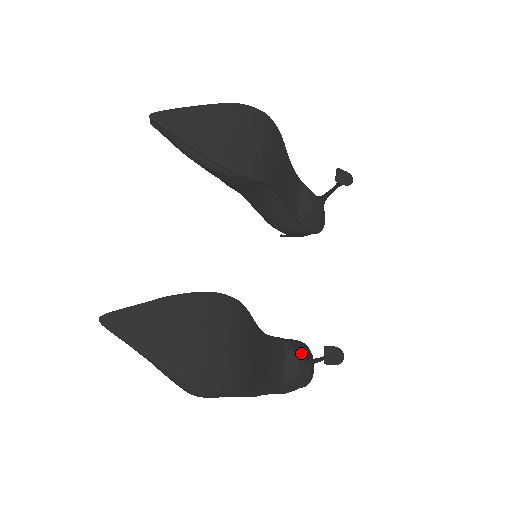
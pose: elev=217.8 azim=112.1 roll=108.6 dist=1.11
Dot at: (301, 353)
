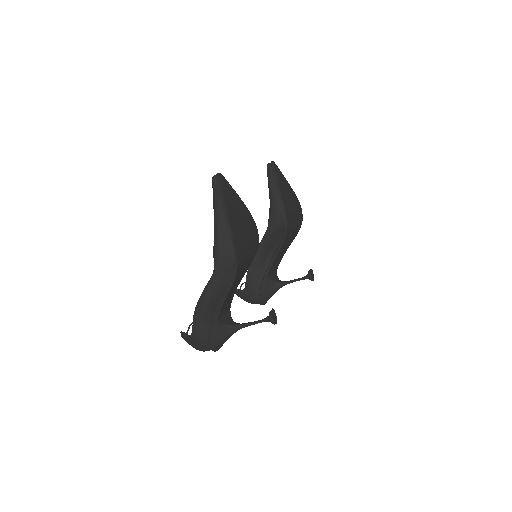
Dot at: occluded
